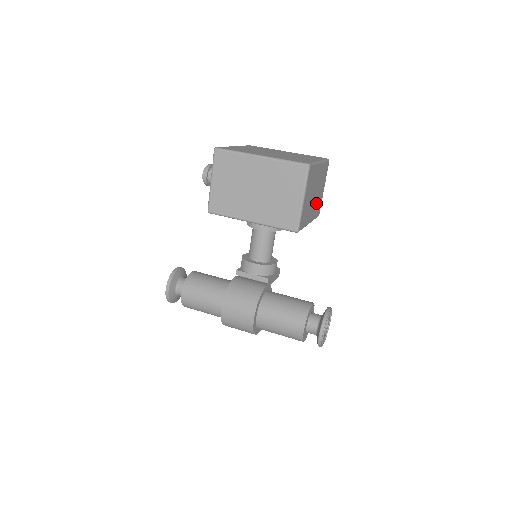
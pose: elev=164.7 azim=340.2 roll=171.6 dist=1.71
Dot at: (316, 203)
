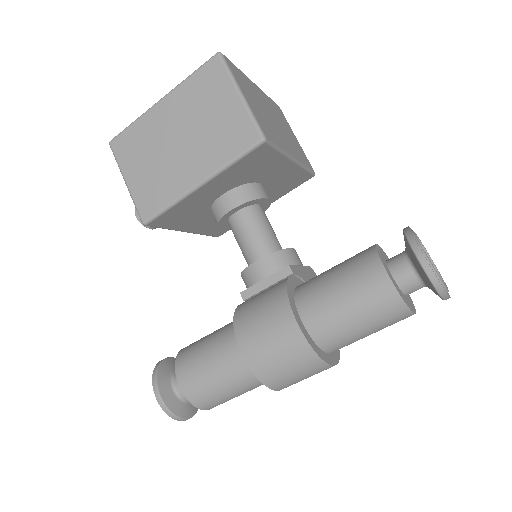
Dot at: (290, 142)
